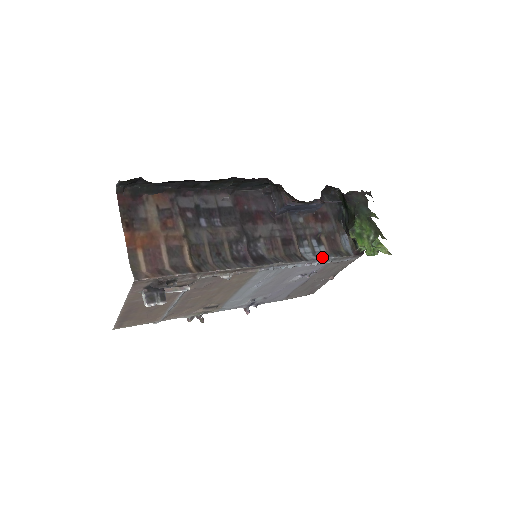
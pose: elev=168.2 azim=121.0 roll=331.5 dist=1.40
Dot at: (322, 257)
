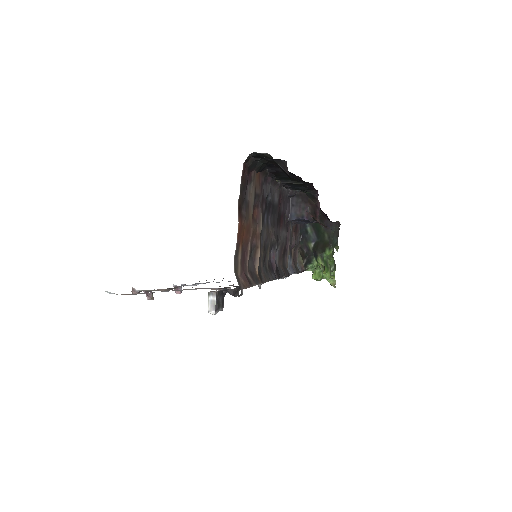
Dot at: (294, 272)
